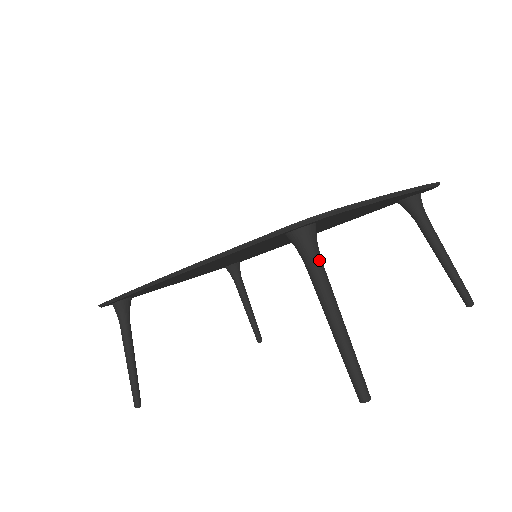
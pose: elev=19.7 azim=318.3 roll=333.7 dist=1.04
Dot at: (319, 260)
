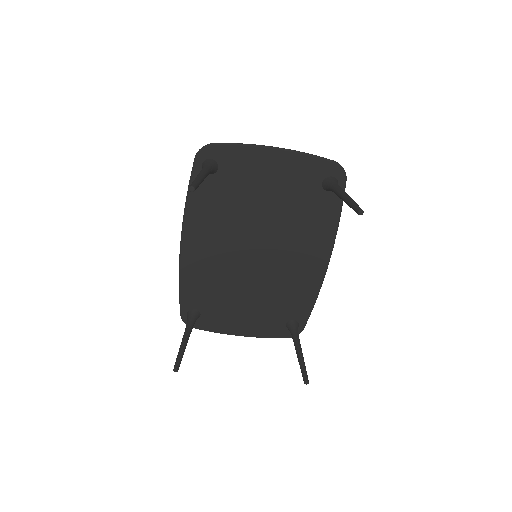
Dot at: (206, 166)
